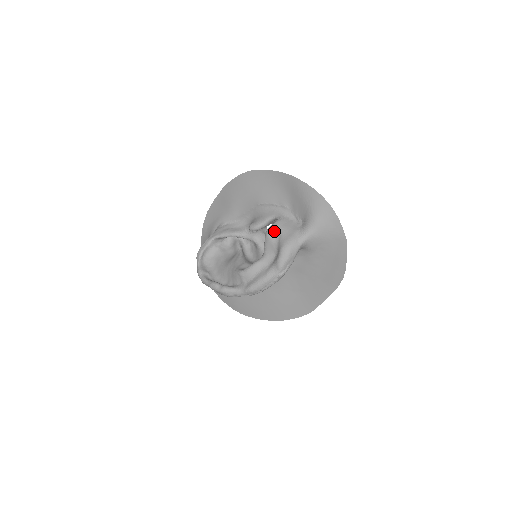
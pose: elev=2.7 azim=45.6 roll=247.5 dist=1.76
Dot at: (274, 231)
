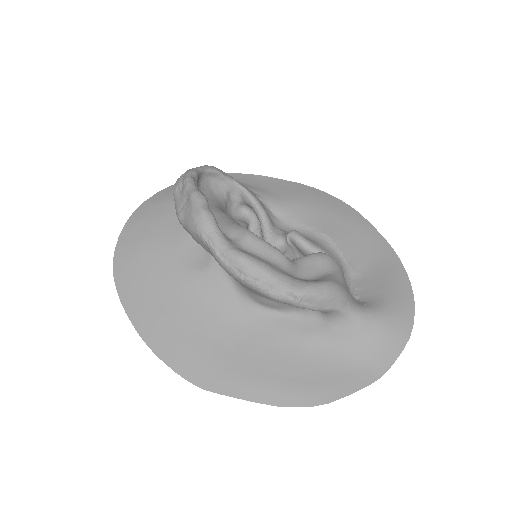
Dot at: (332, 263)
